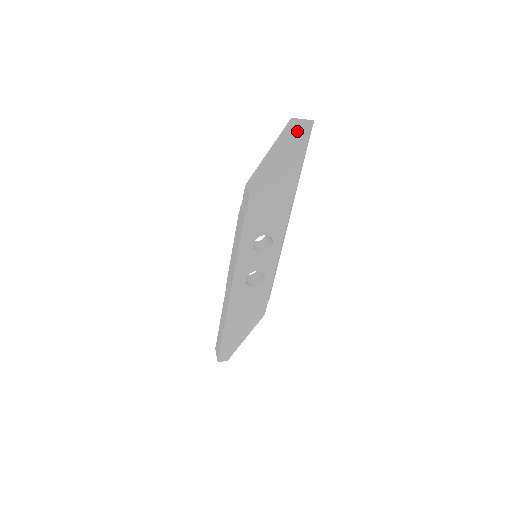
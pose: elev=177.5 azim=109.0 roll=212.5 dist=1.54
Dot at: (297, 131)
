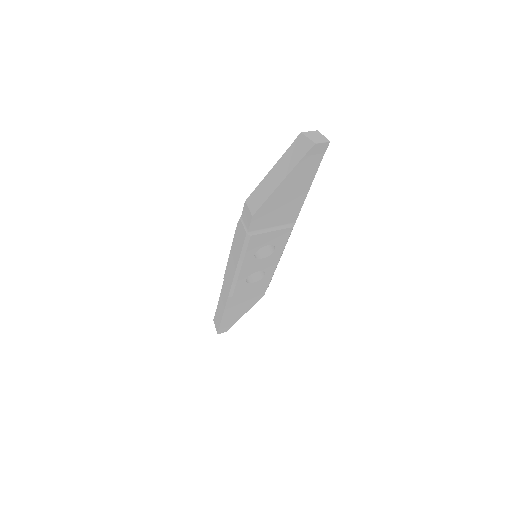
Dot at: (309, 154)
